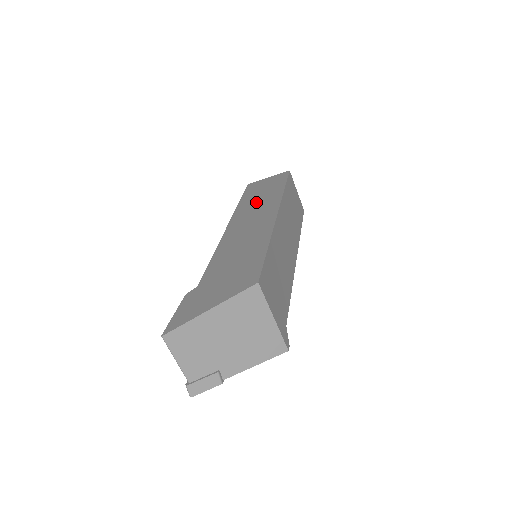
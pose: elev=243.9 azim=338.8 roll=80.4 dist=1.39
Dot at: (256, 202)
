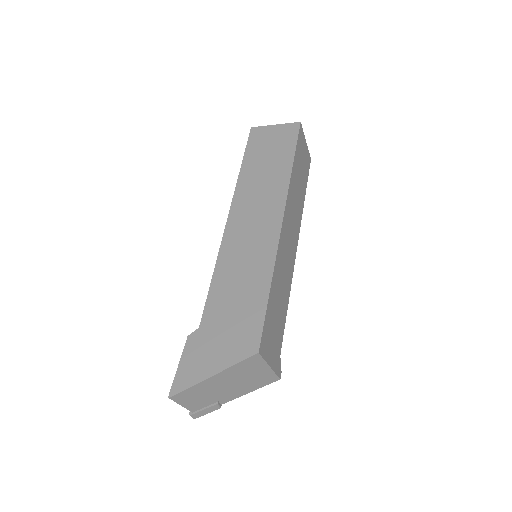
Dot at: (260, 181)
